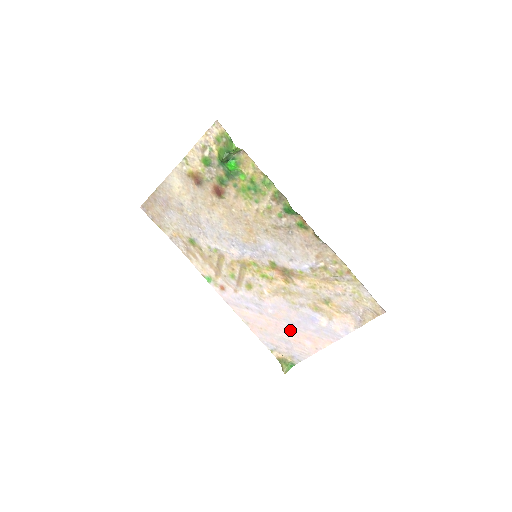
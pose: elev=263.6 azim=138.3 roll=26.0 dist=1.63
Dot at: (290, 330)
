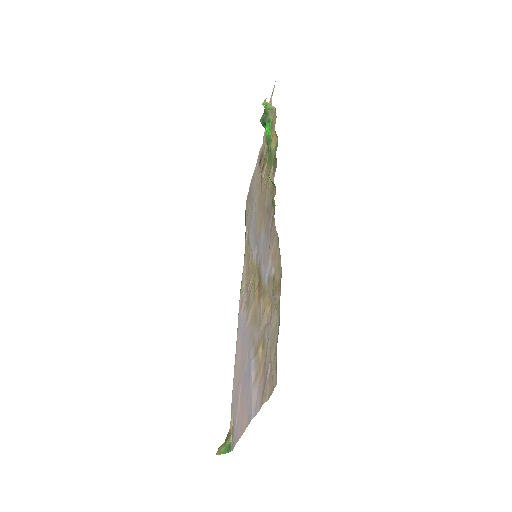
Dot at: (242, 383)
